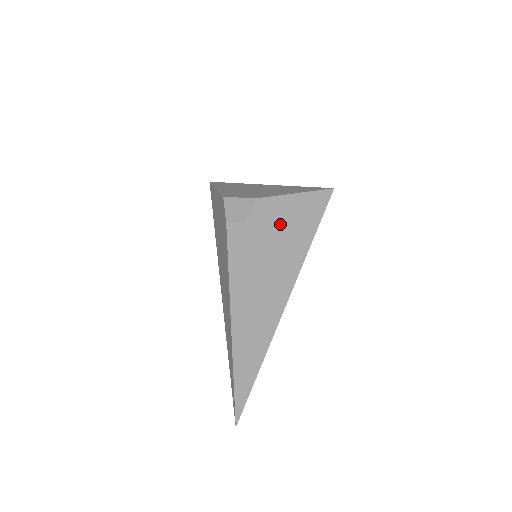
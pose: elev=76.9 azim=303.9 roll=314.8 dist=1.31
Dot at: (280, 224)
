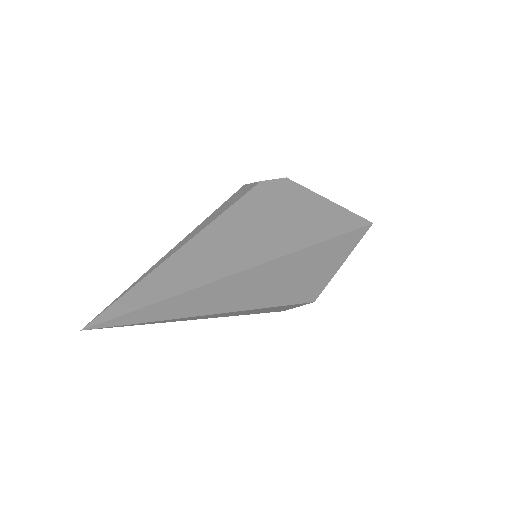
Dot at: (297, 206)
